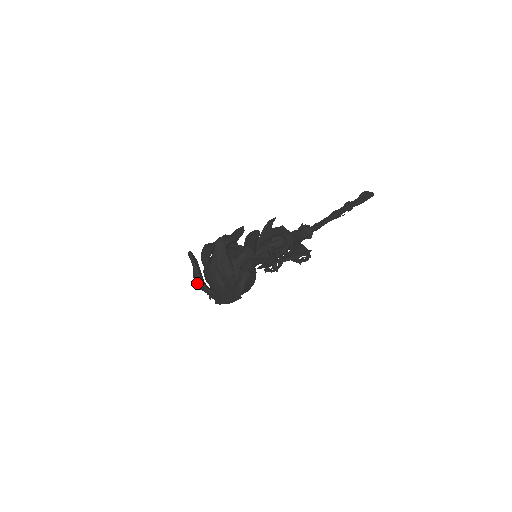
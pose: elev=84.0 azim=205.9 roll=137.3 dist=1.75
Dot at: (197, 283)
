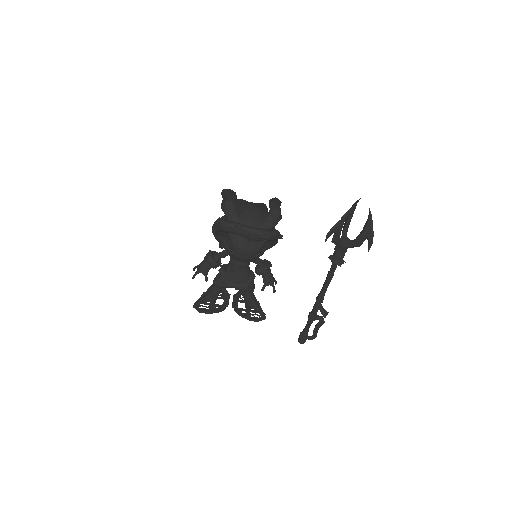
Dot at: (230, 199)
